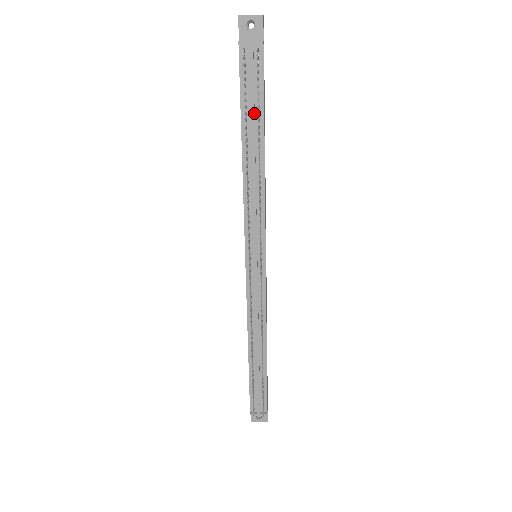
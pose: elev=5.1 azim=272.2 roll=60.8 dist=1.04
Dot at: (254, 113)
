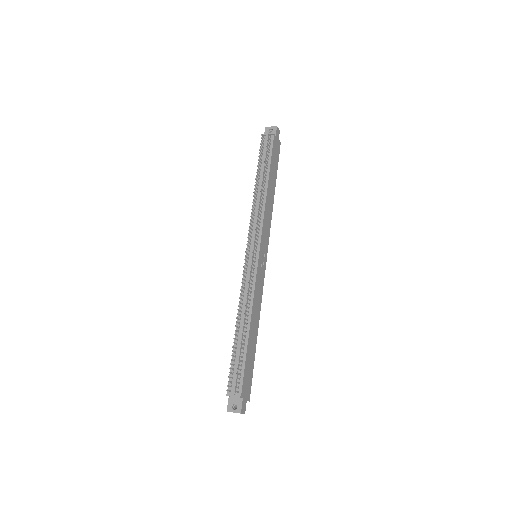
Dot at: occluded
